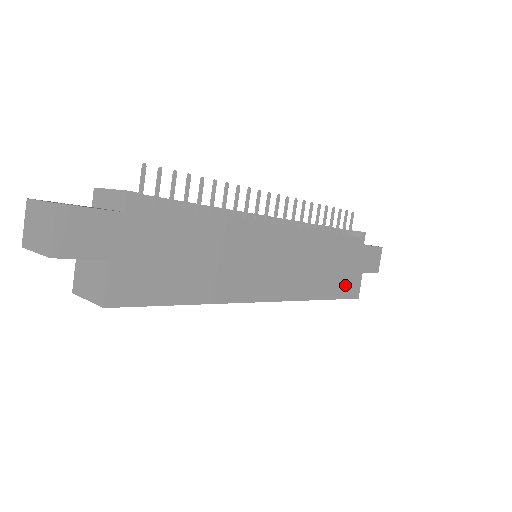
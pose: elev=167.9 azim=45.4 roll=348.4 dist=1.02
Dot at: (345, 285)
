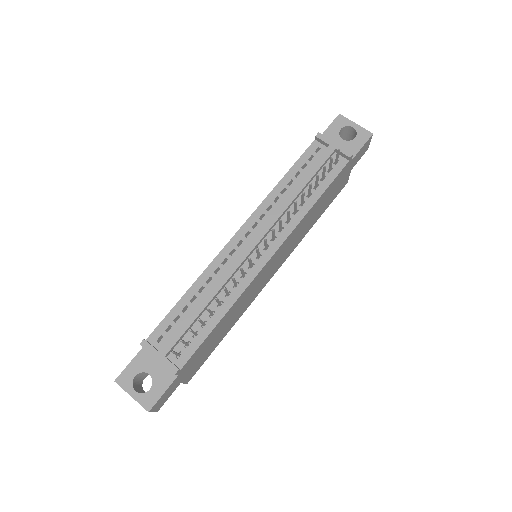
Dot at: (334, 195)
